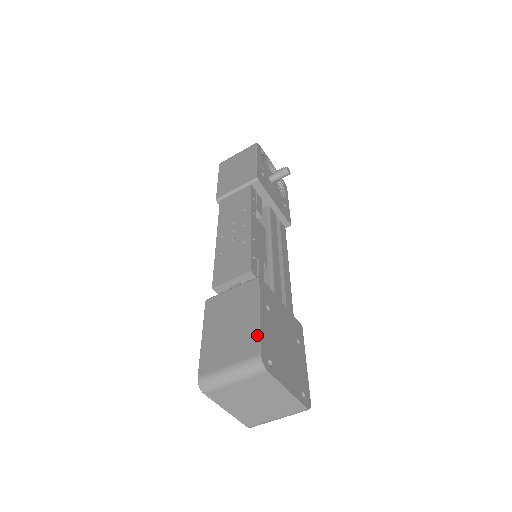
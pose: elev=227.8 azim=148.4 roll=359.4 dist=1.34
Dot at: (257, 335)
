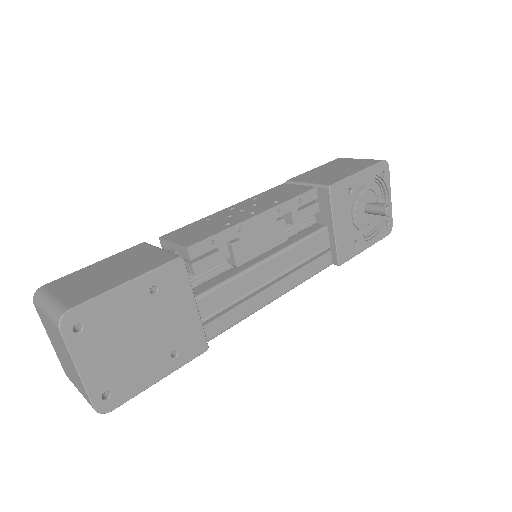
Dot at: (95, 294)
